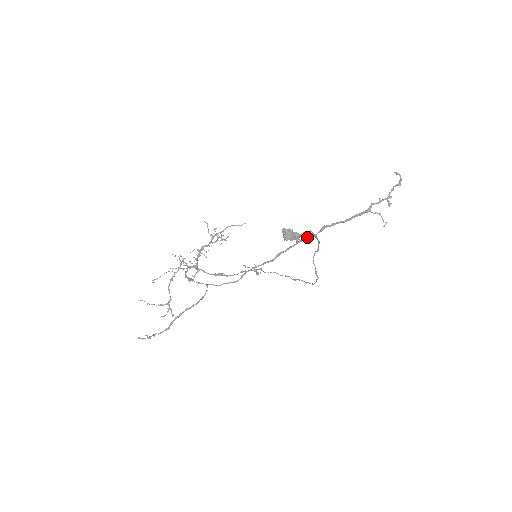
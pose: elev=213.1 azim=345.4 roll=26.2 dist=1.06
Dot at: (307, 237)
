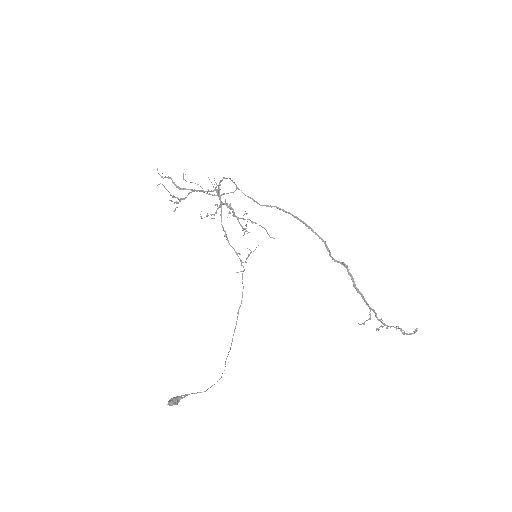
Dot at: (330, 253)
